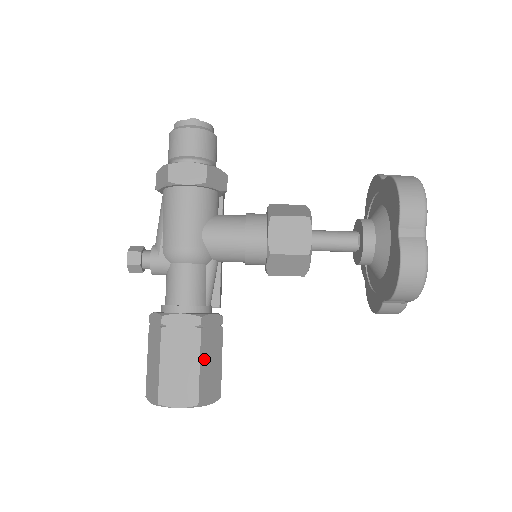
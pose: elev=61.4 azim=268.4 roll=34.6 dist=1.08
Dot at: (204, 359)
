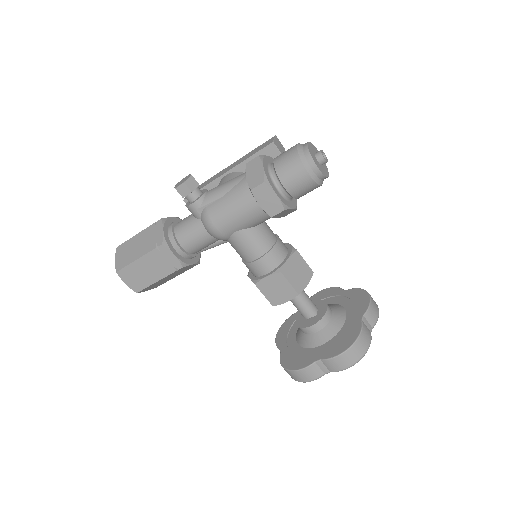
Dot at: (163, 279)
